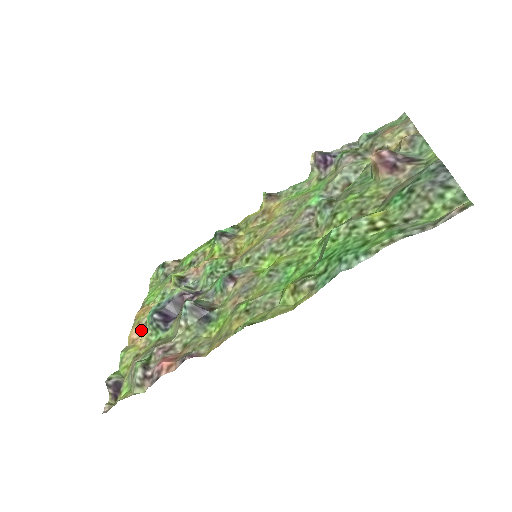
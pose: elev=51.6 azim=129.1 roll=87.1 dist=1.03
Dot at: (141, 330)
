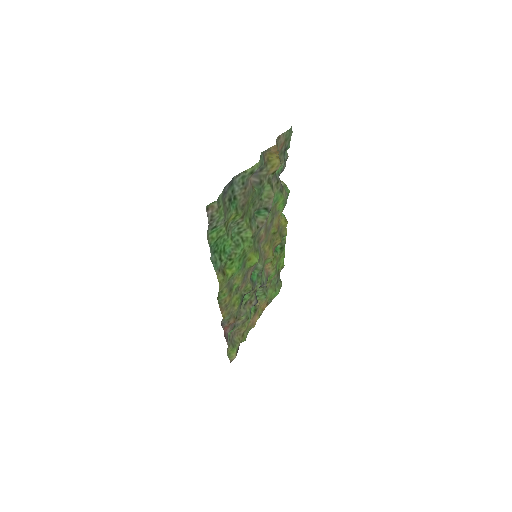
Dot at: (254, 316)
